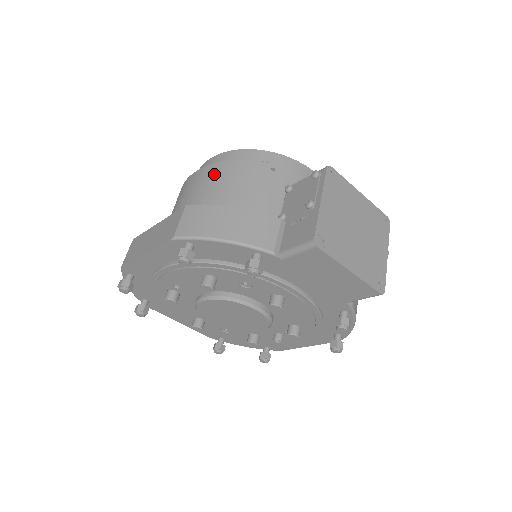
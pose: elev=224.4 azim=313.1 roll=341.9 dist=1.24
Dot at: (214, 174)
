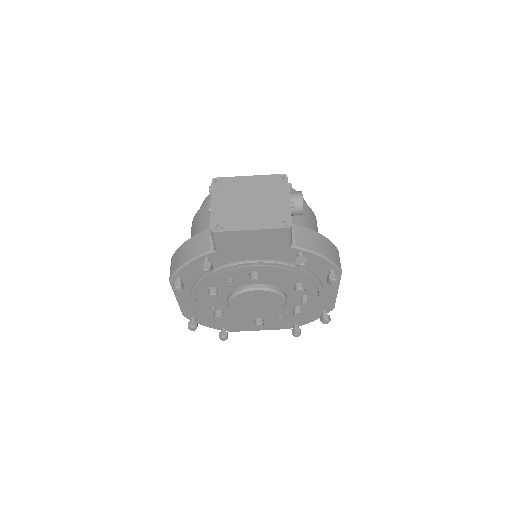
Dot at: (192, 228)
